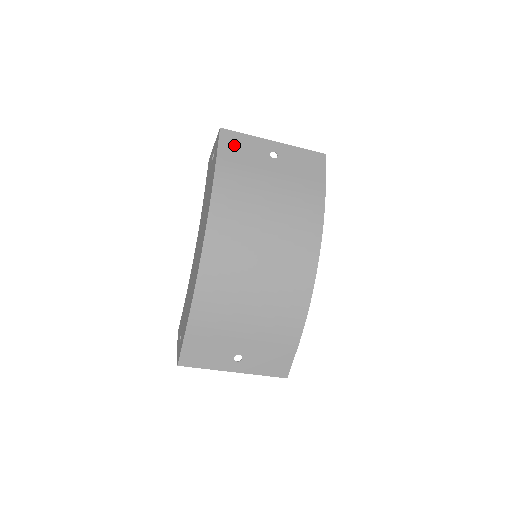
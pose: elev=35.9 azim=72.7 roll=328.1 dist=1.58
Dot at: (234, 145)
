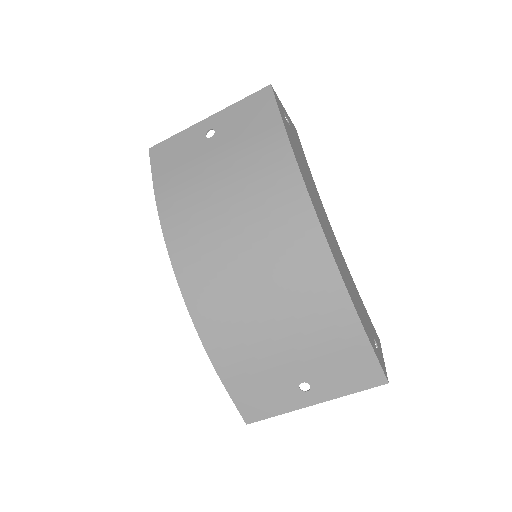
Dot at: (166, 156)
